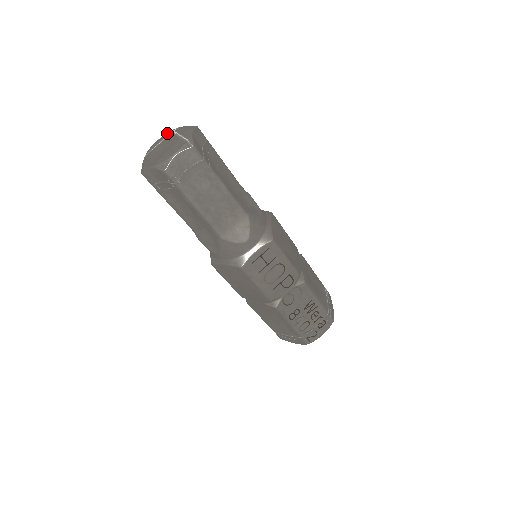
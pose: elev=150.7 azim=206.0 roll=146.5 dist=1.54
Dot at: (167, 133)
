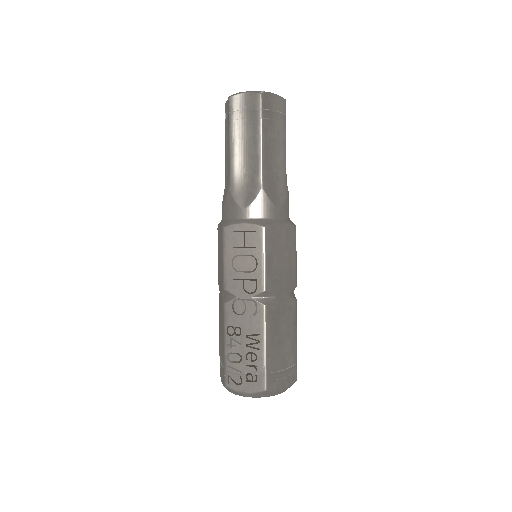
Dot at: occluded
